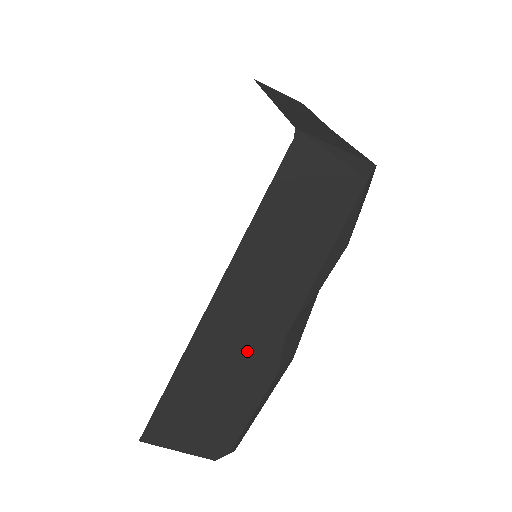
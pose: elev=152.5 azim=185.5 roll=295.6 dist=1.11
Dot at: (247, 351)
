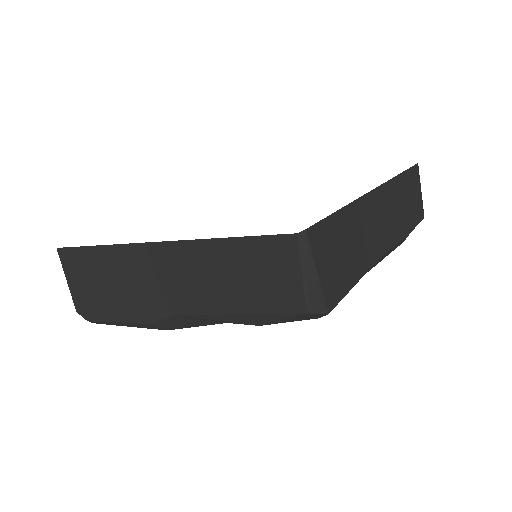
Dot at: (149, 291)
